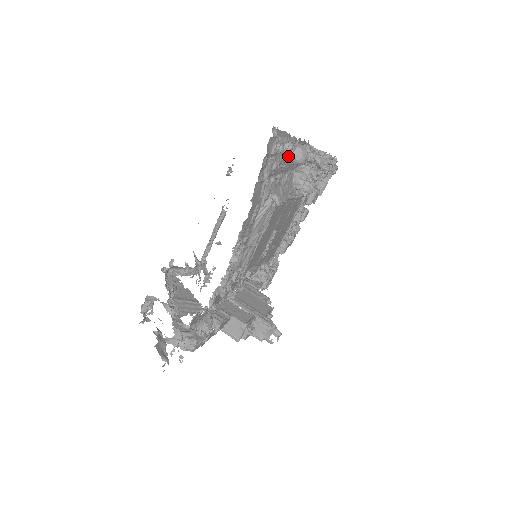
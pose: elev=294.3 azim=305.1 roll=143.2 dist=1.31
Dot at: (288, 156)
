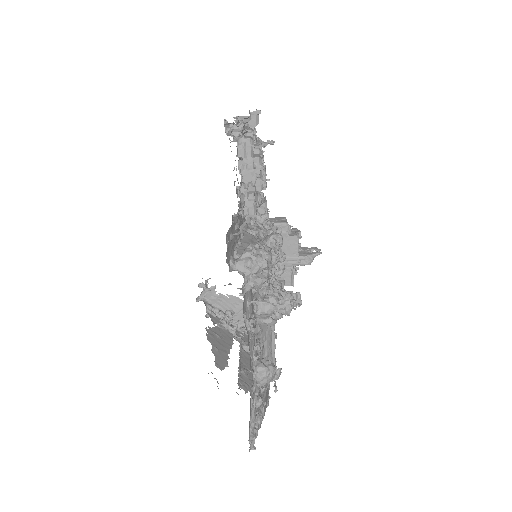
Dot at: (259, 385)
